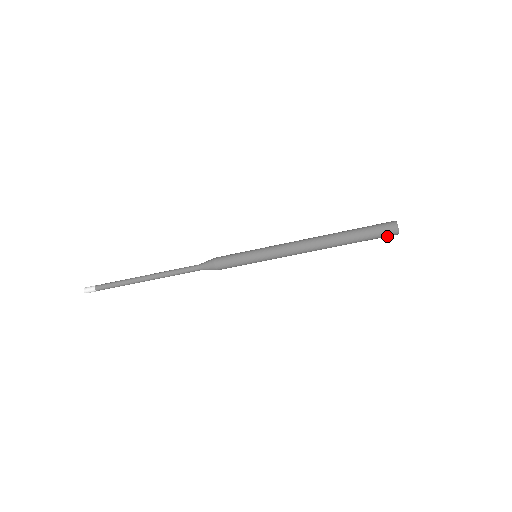
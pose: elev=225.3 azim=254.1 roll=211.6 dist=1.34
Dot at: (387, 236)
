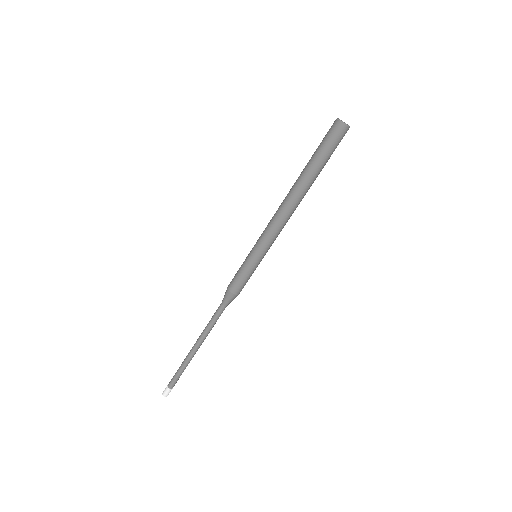
Dot at: (340, 137)
